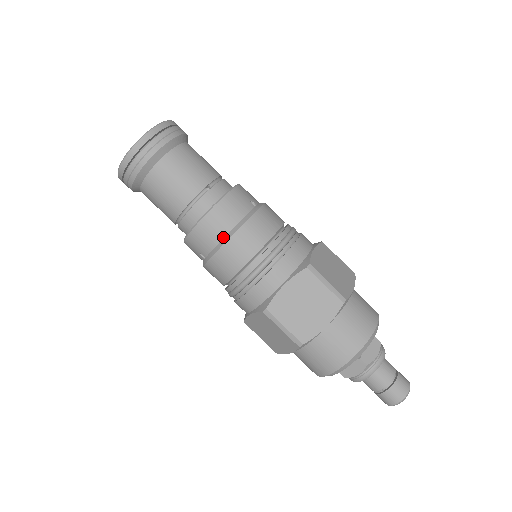
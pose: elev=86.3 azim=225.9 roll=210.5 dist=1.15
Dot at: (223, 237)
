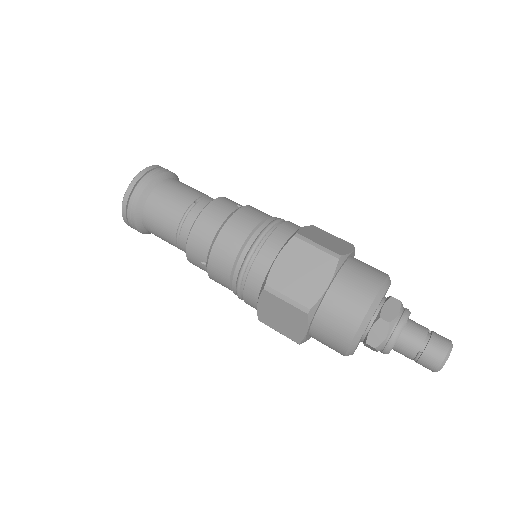
Dot at: (214, 235)
